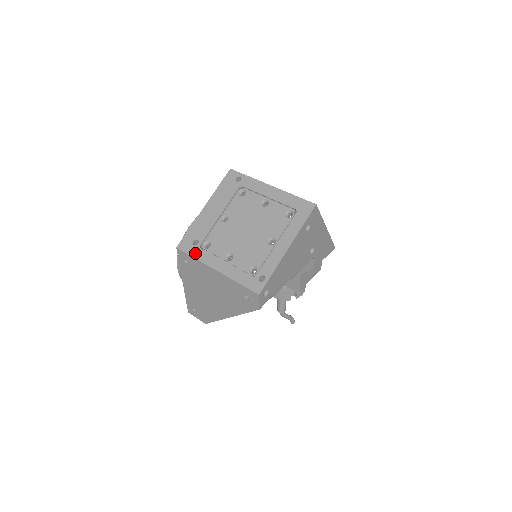
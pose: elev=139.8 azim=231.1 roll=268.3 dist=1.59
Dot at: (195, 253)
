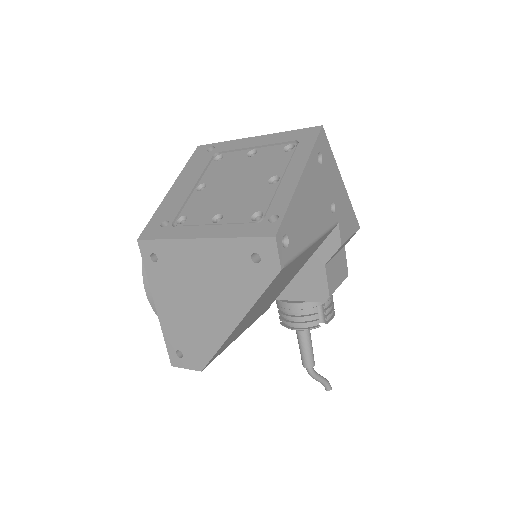
Dot at: (165, 234)
